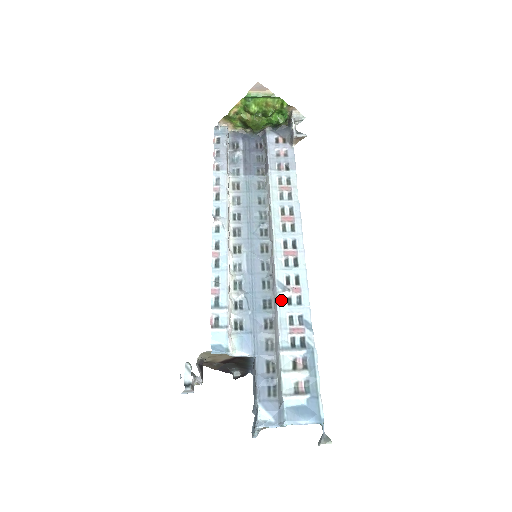
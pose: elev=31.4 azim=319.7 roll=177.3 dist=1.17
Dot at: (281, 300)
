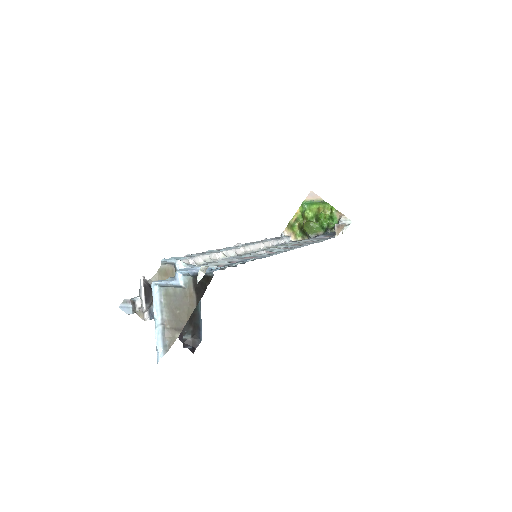
Dot at: (252, 253)
